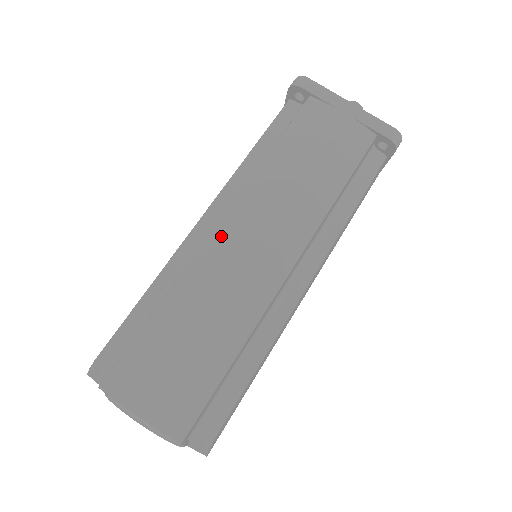
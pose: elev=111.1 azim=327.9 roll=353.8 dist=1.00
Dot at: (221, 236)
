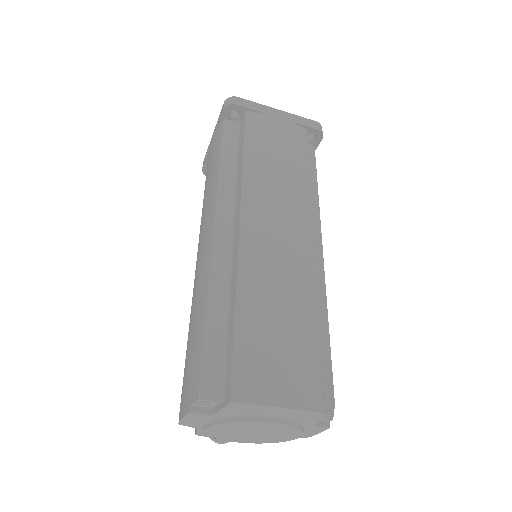
Dot at: (250, 233)
